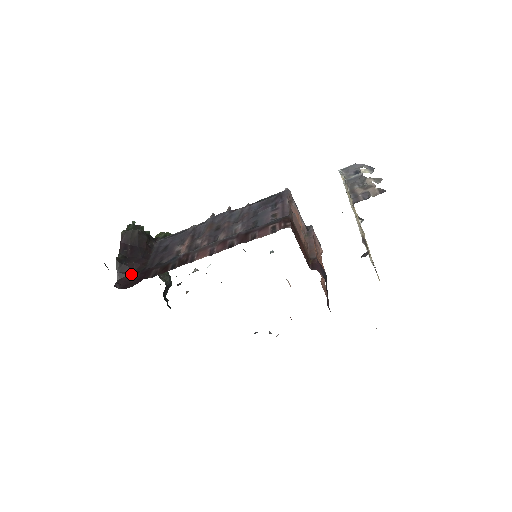
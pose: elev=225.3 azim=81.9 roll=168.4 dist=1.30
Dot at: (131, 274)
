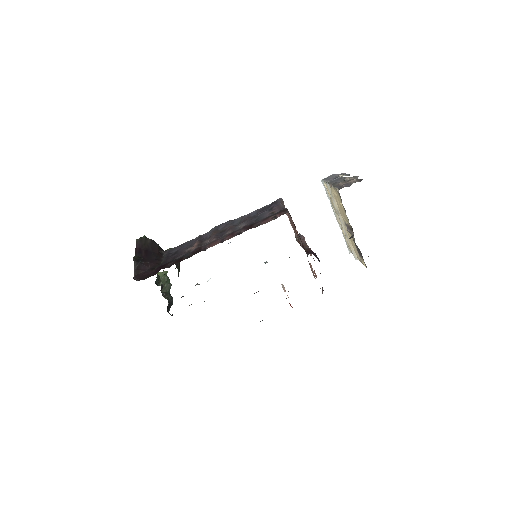
Dot at: (147, 271)
